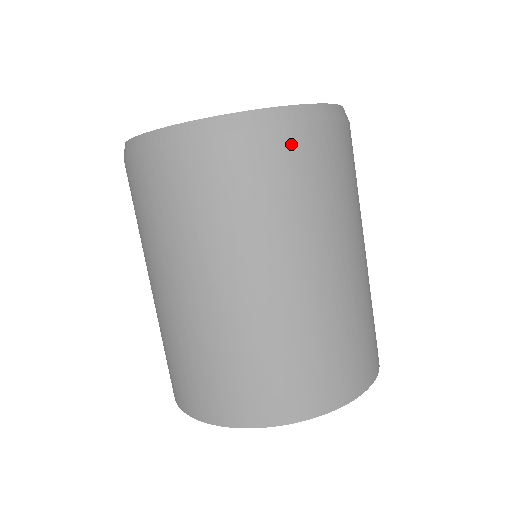
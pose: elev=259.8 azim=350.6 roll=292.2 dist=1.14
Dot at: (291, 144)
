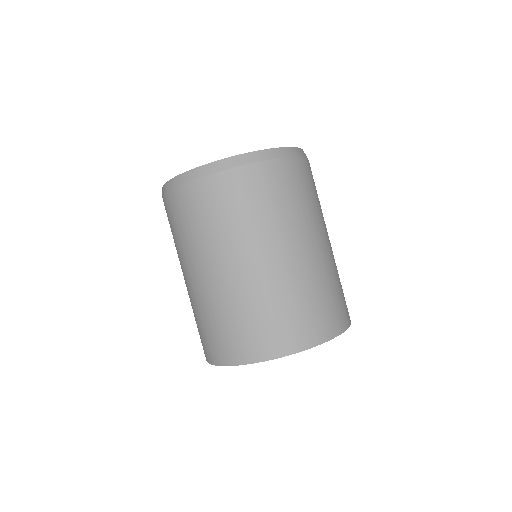
Dot at: occluded
